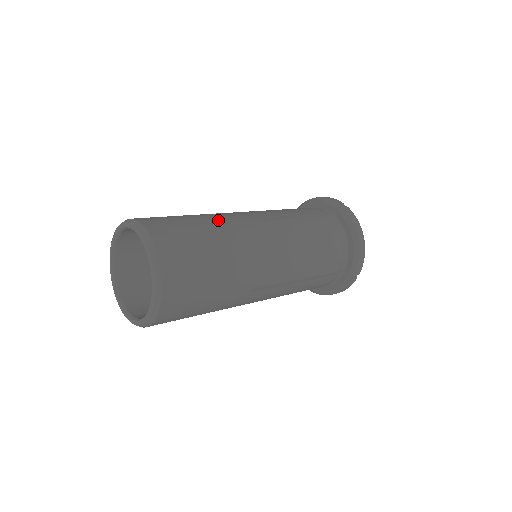
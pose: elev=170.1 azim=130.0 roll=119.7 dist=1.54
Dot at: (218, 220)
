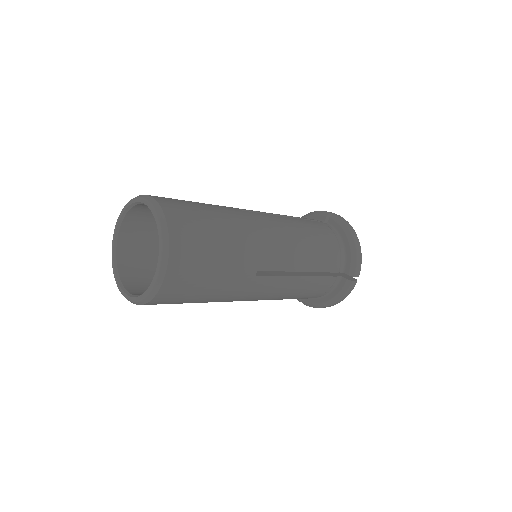
Dot at: (219, 206)
